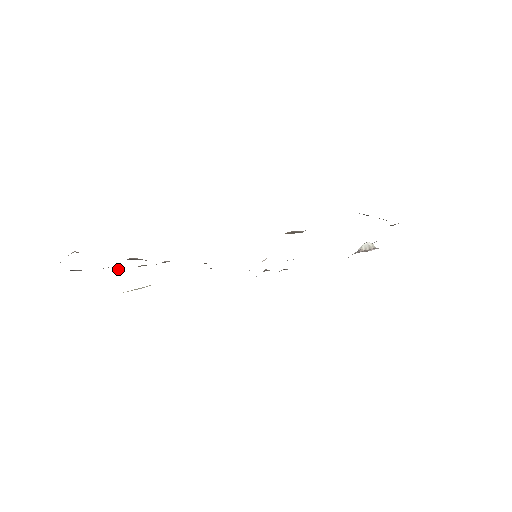
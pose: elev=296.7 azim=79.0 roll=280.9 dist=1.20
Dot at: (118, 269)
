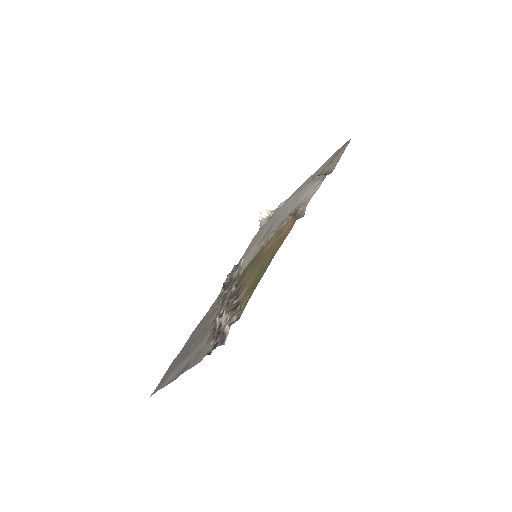
Dot at: (219, 329)
